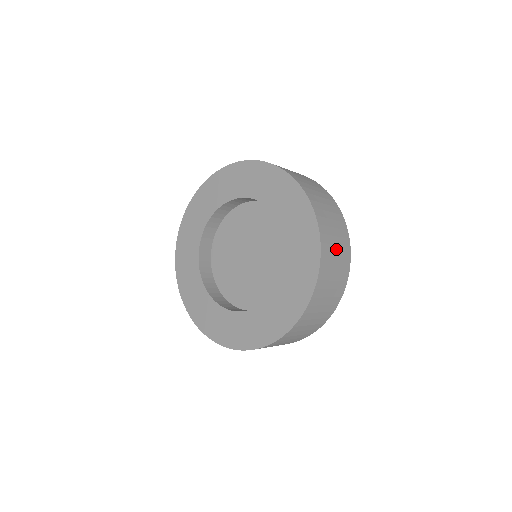
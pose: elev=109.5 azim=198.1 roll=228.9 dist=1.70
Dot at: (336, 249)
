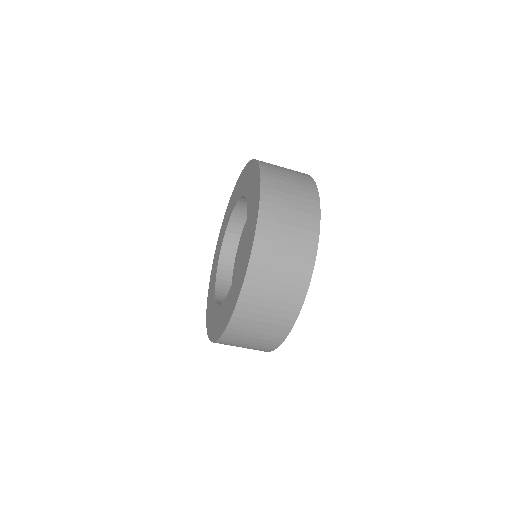
Dot at: (290, 185)
